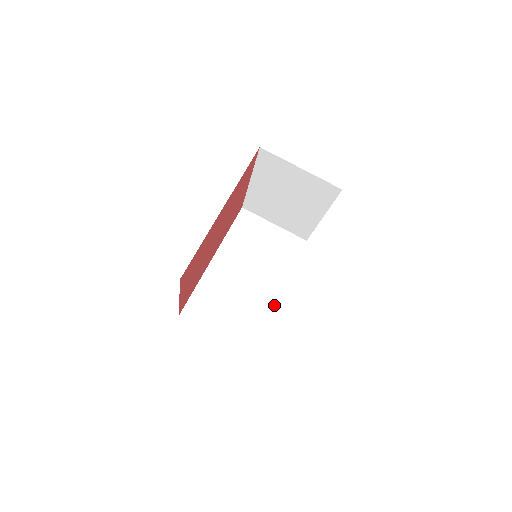
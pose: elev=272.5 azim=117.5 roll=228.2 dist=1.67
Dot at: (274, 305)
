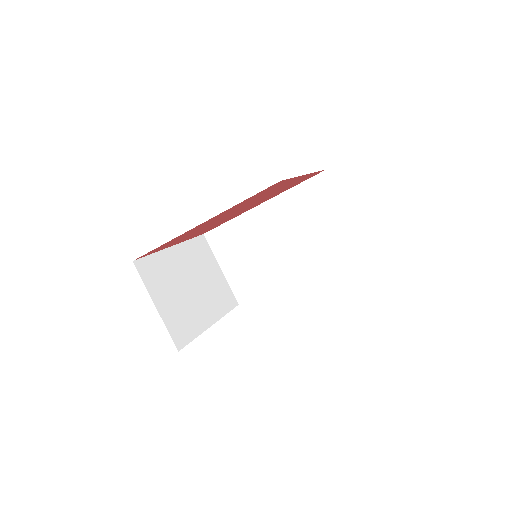
Dot at: (284, 284)
